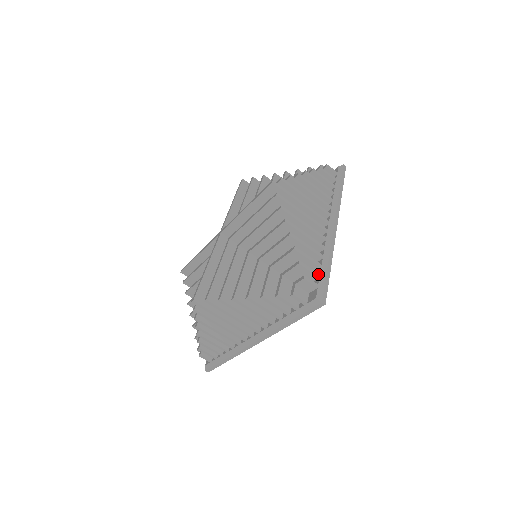
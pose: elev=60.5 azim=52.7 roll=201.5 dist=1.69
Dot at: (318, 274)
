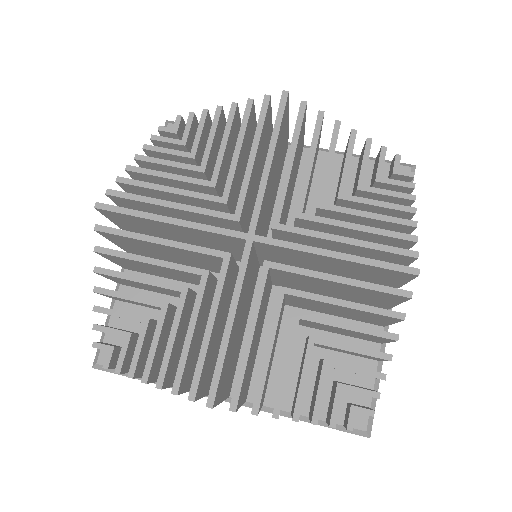
Dot at: occluded
